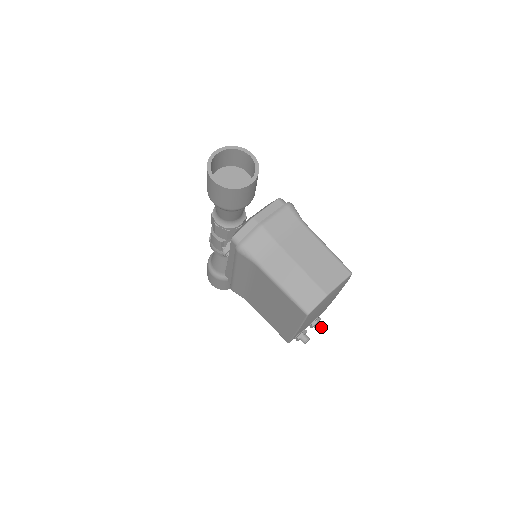
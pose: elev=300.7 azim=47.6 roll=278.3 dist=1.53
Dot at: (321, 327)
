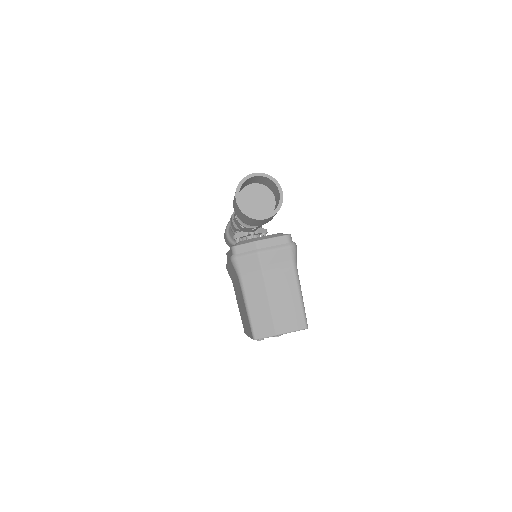
Dot at: (277, 336)
